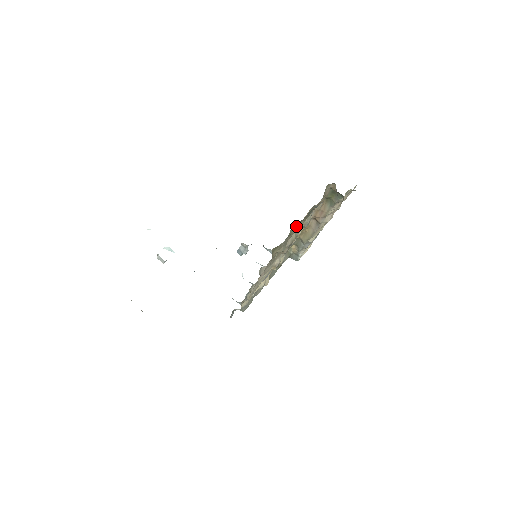
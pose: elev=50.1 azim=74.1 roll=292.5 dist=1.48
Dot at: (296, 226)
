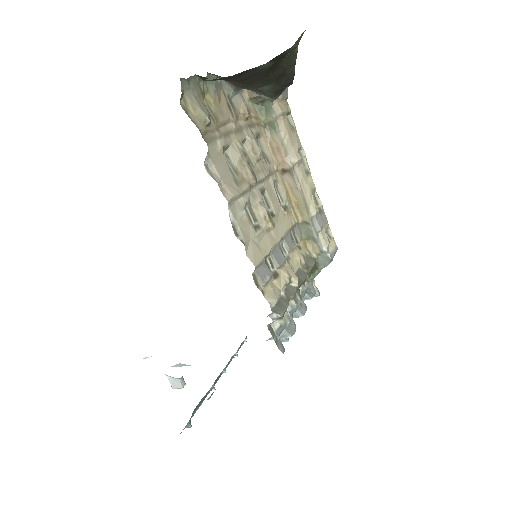
Dot at: (213, 105)
